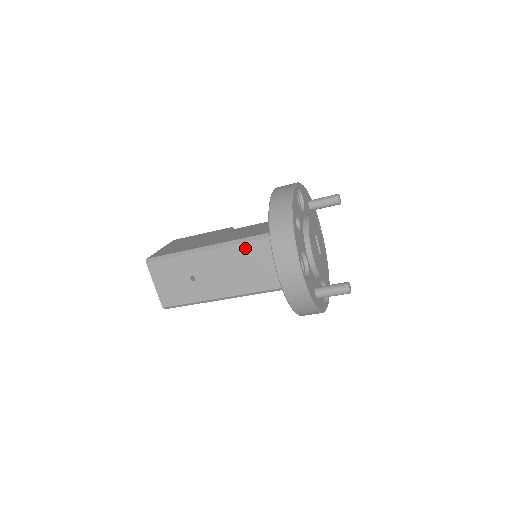
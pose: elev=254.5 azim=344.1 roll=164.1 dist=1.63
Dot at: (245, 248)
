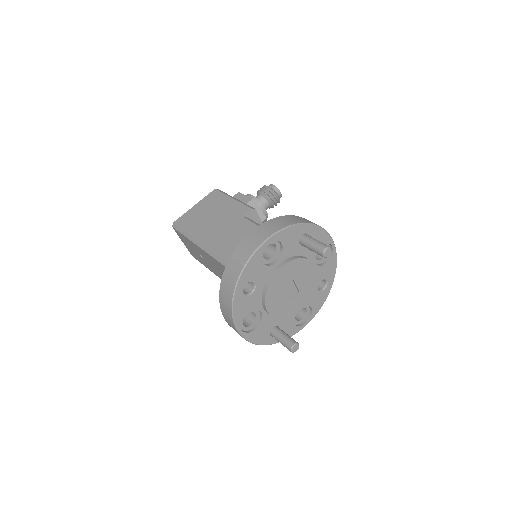
Dot at: occluded
